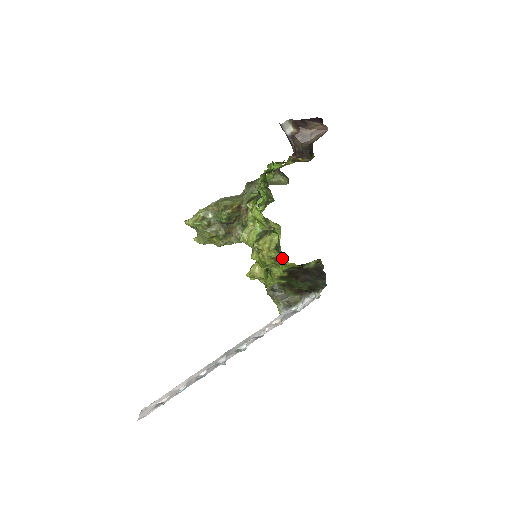
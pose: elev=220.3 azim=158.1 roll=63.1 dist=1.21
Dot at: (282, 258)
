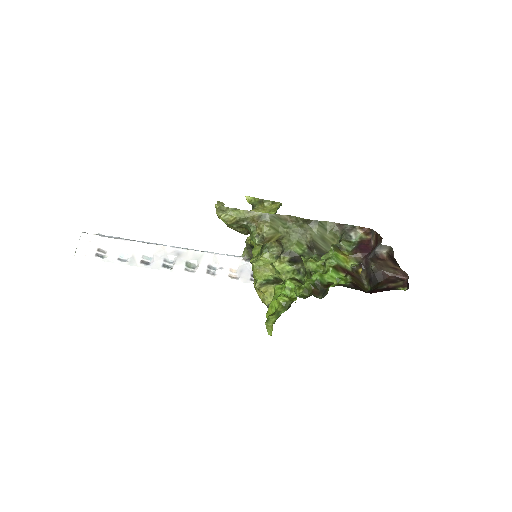
Dot at: occluded
